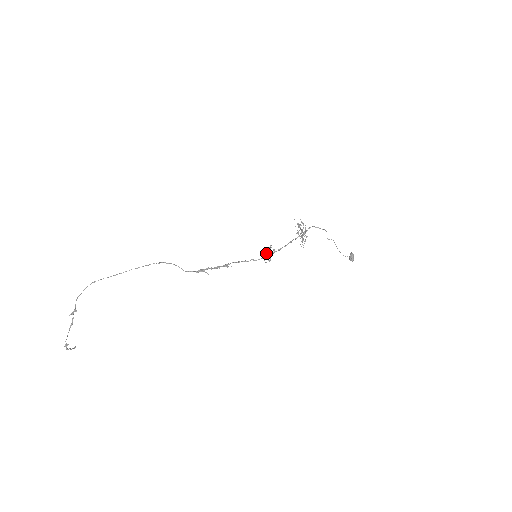
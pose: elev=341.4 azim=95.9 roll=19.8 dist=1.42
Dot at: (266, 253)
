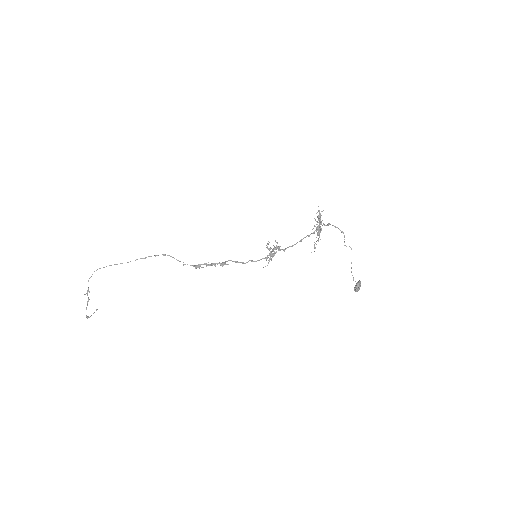
Dot at: (267, 256)
